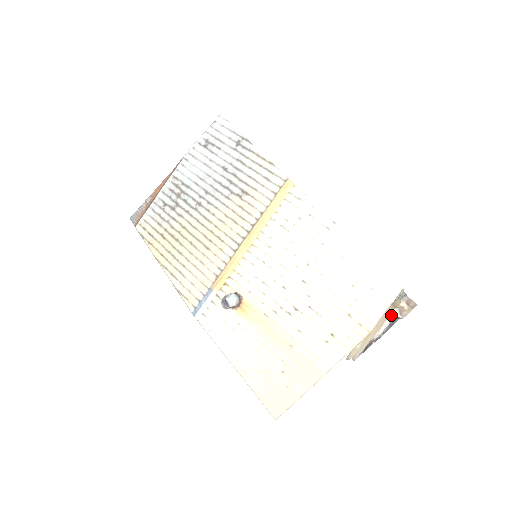
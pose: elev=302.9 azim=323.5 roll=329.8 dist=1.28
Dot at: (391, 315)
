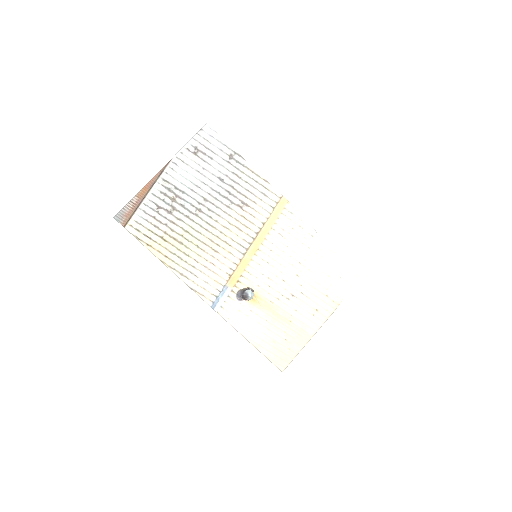
Dot at: occluded
